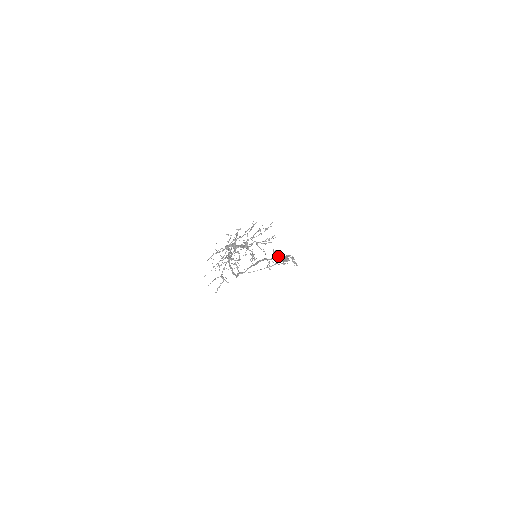
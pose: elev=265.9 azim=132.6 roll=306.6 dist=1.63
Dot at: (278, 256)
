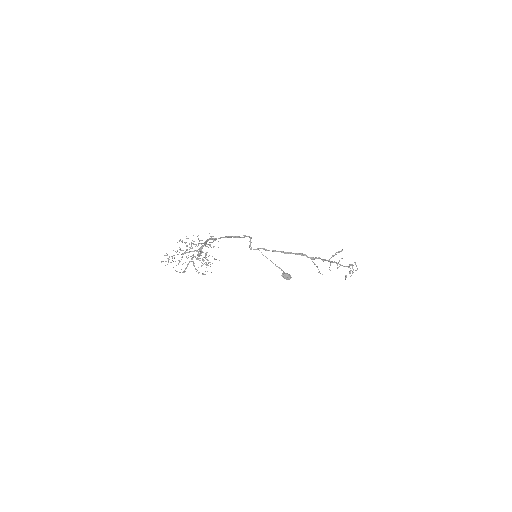
Dot at: (328, 261)
